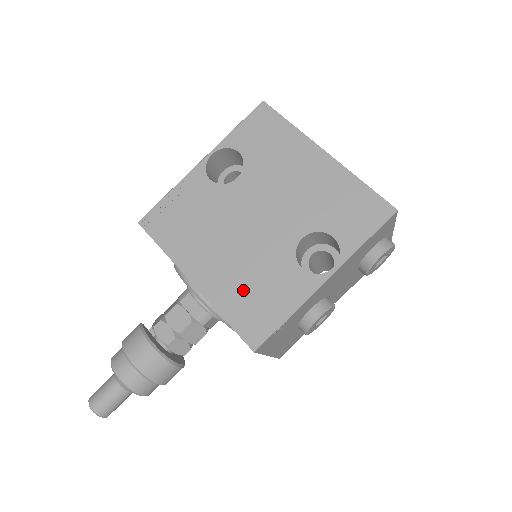
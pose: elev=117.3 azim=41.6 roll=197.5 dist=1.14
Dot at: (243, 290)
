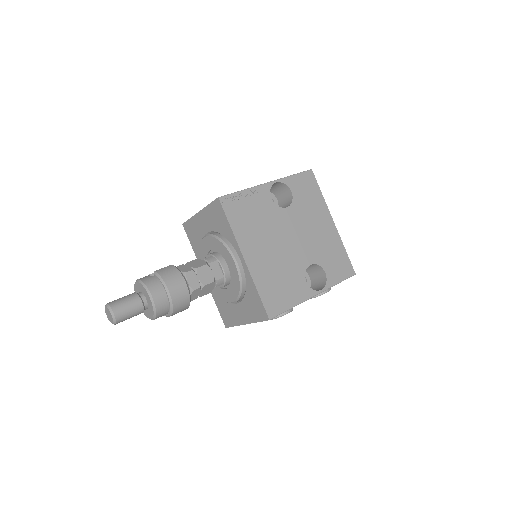
Dot at: (273, 279)
